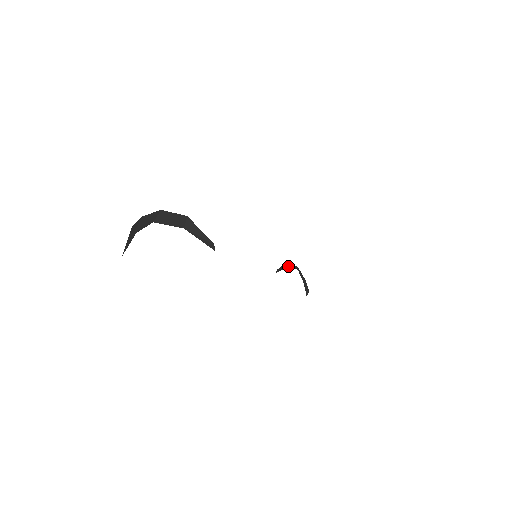
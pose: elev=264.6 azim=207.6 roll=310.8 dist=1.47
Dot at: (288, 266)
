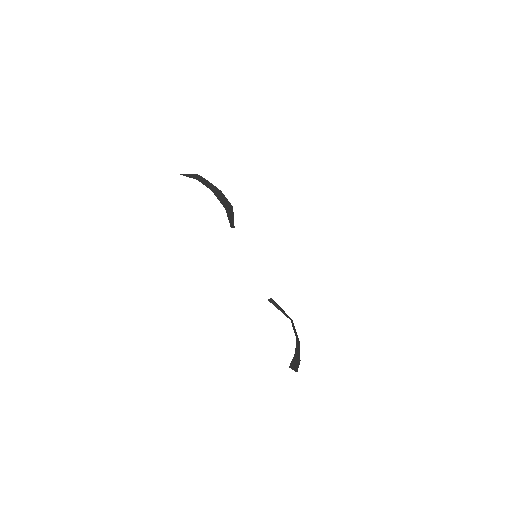
Dot at: (286, 316)
